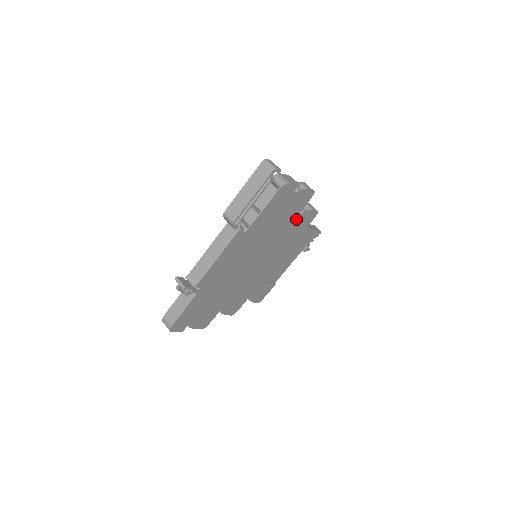
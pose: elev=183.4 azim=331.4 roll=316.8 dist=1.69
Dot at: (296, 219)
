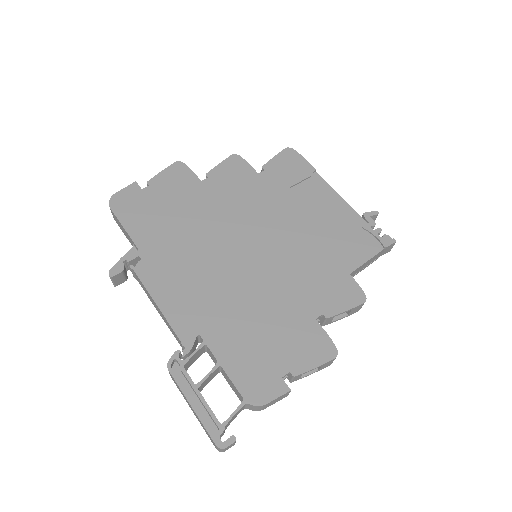
Dot at: occluded
